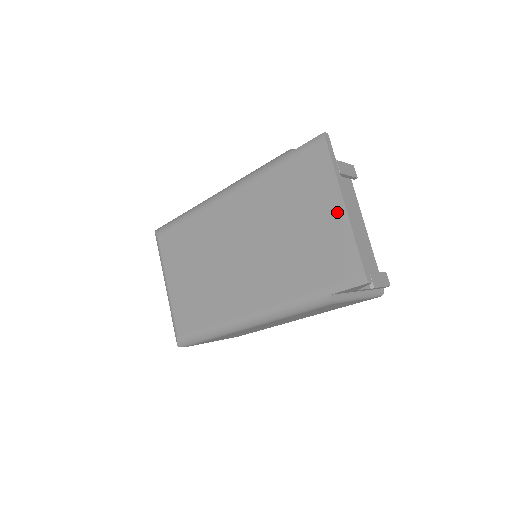
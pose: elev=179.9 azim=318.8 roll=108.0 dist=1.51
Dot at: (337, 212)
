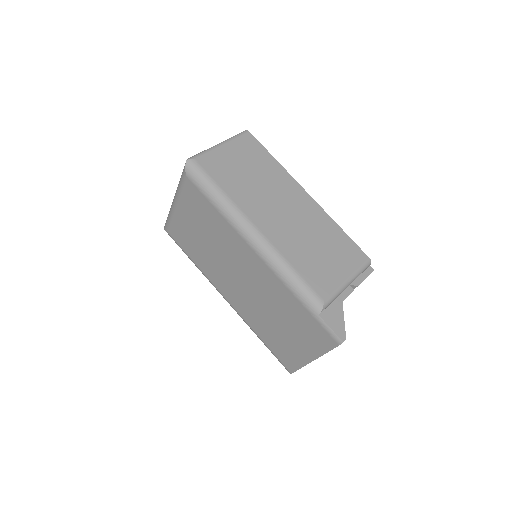
Dot at: (307, 356)
